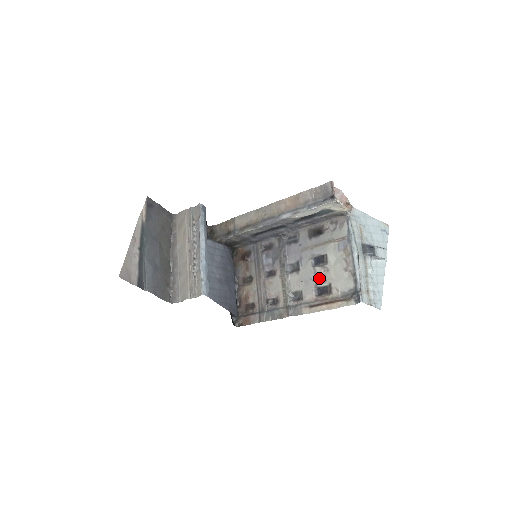
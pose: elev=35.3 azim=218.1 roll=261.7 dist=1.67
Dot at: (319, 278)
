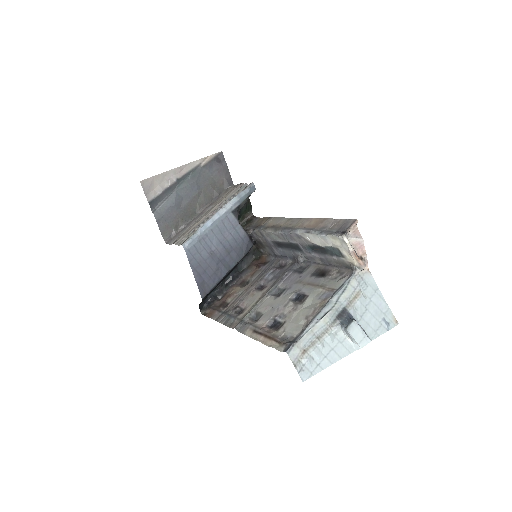
Dot at: (283, 312)
